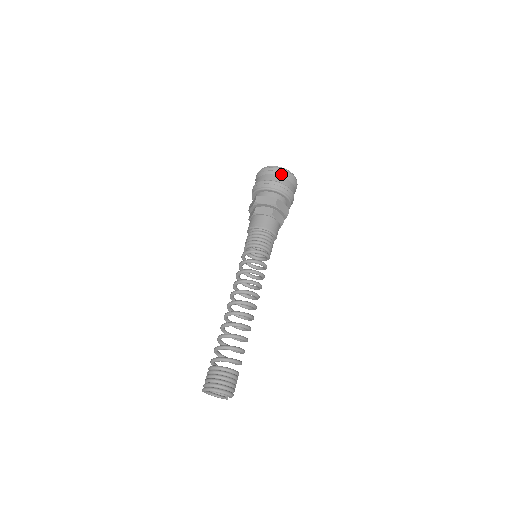
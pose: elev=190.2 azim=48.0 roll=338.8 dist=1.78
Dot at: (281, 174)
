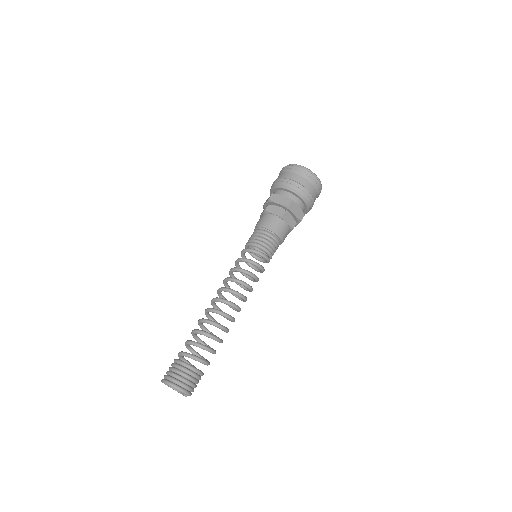
Dot at: (304, 175)
